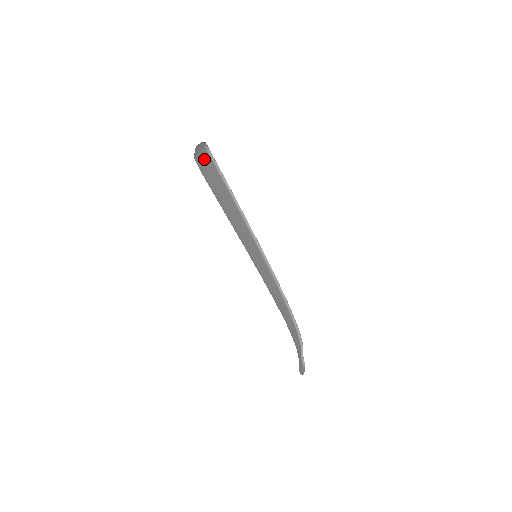
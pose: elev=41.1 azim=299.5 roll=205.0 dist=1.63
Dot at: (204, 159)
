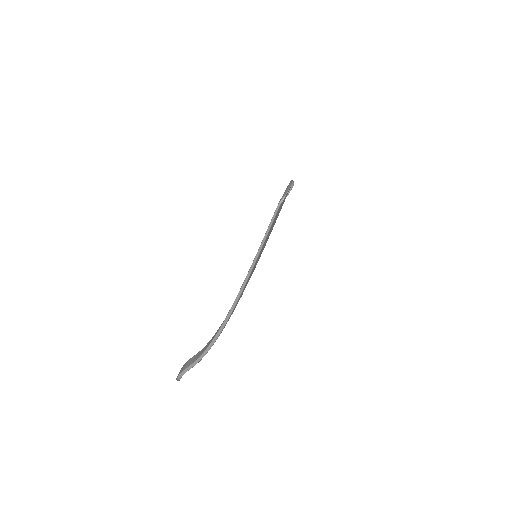
Dot at: occluded
